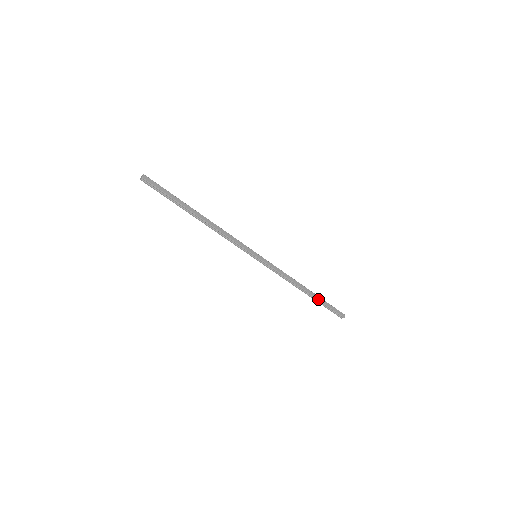
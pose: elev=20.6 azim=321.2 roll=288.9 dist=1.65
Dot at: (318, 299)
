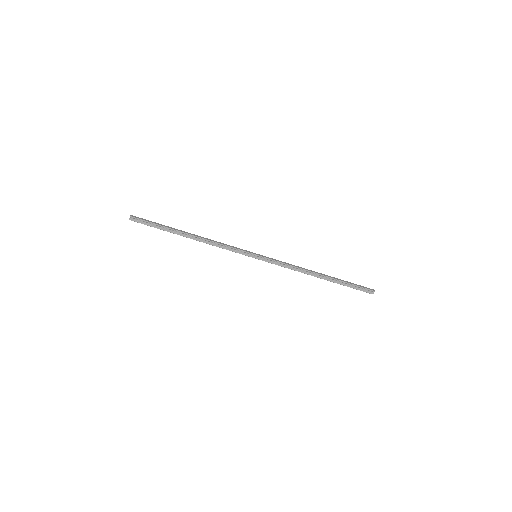
Dot at: (337, 279)
